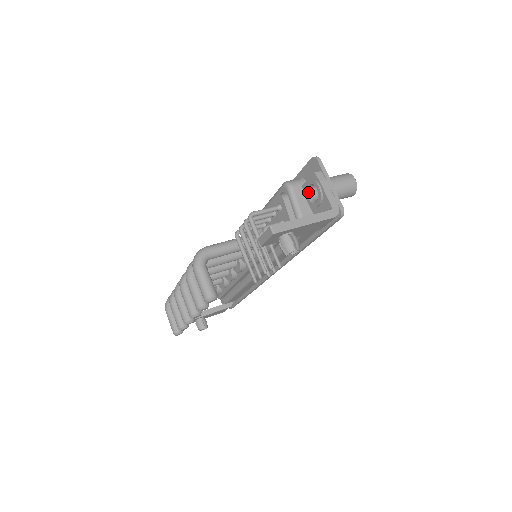
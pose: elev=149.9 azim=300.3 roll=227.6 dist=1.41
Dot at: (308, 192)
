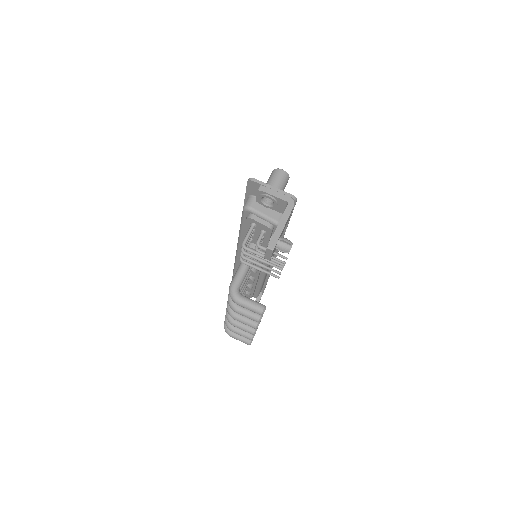
Dot at: (263, 203)
